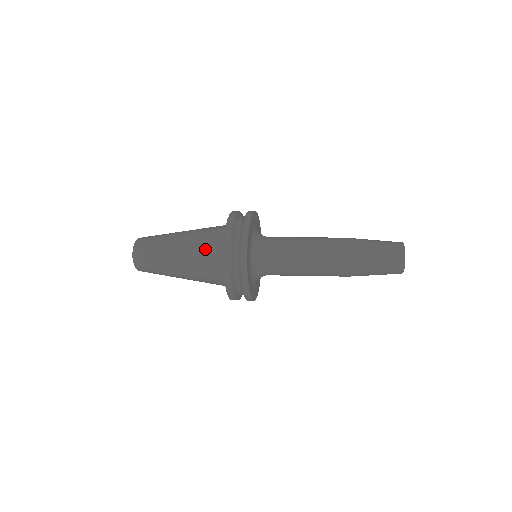
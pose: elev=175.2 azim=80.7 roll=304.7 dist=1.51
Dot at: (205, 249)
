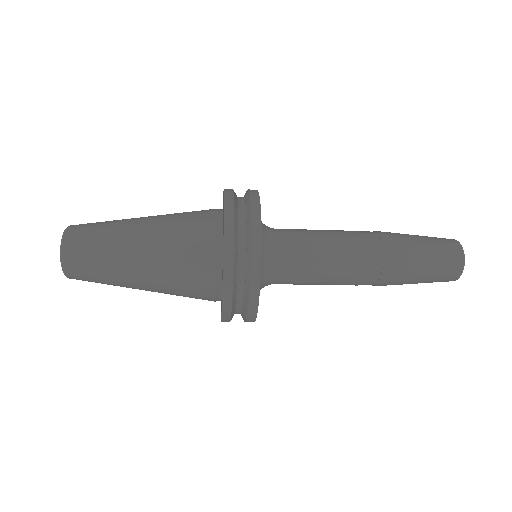
Dot at: (187, 247)
